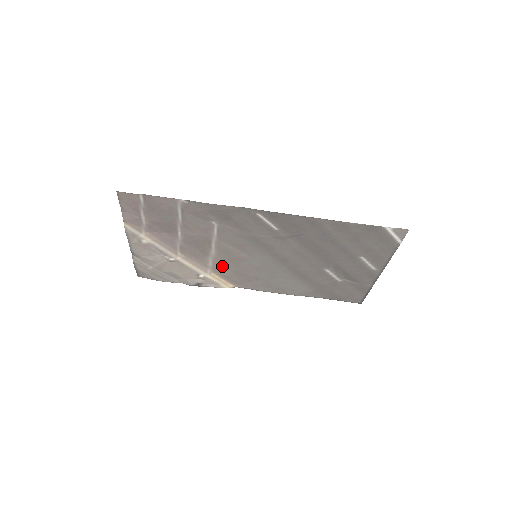
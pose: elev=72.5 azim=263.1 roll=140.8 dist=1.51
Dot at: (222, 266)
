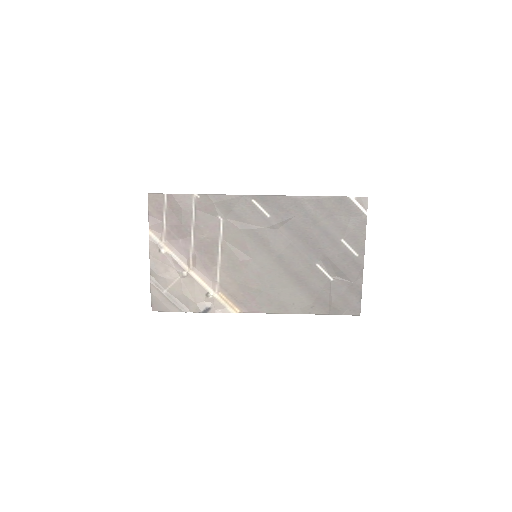
Dot at: (228, 279)
